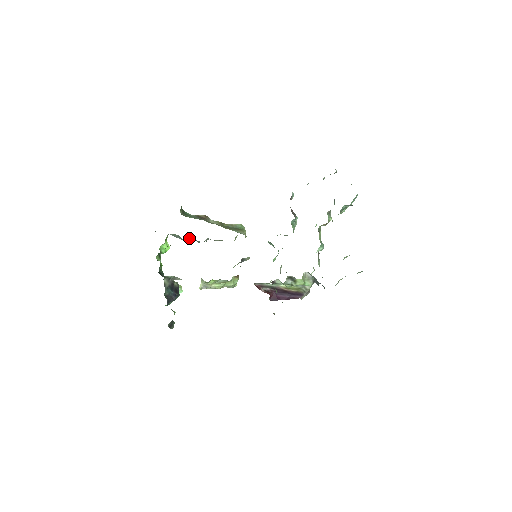
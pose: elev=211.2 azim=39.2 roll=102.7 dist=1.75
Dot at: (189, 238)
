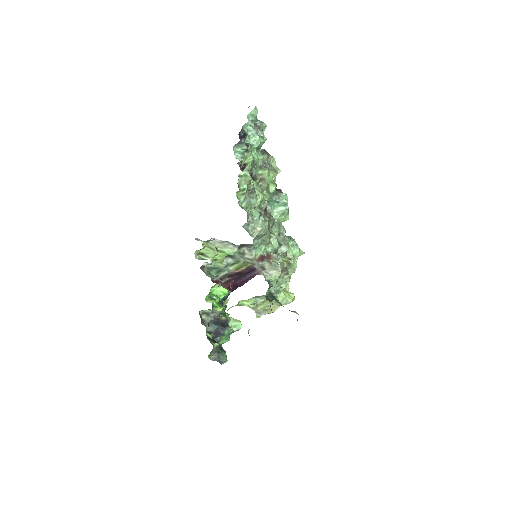
Dot at: occluded
